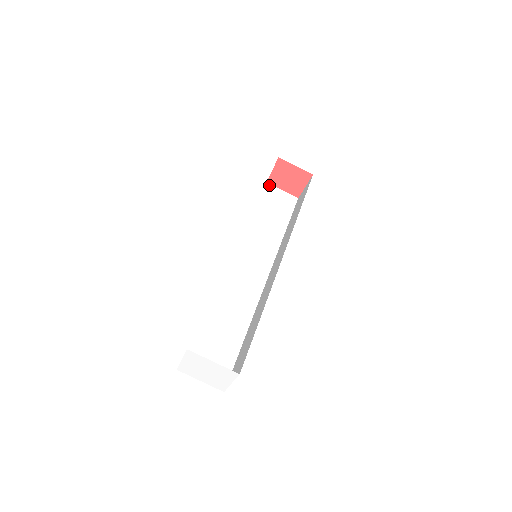
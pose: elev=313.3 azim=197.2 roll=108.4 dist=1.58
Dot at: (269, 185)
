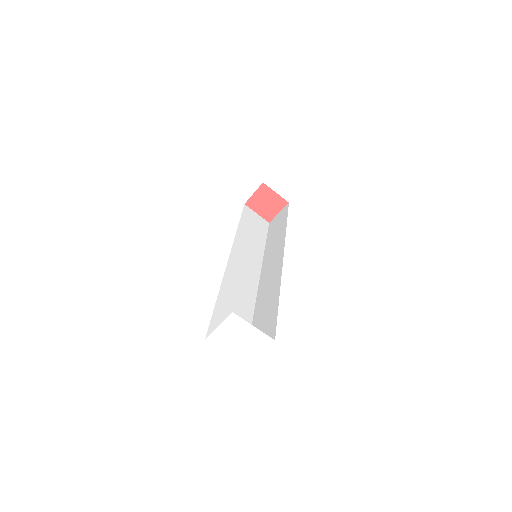
Dot at: (247, 207)
